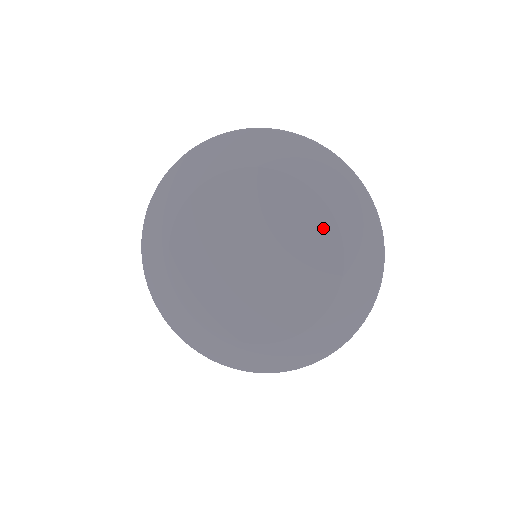
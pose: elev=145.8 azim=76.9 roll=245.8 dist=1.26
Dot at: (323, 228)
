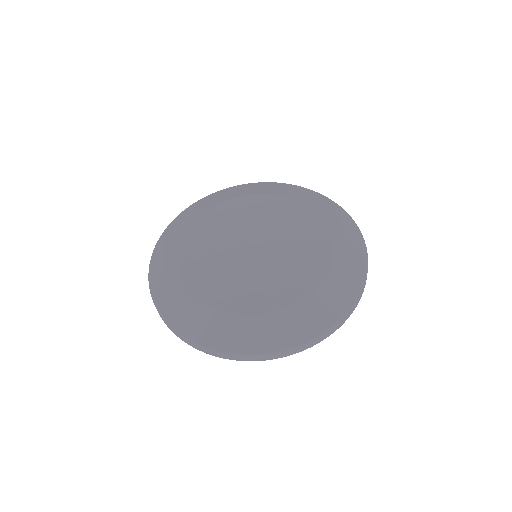
Dot at: (312, 223)
